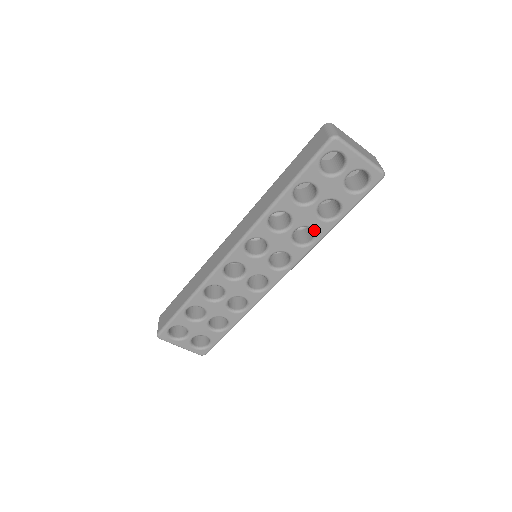
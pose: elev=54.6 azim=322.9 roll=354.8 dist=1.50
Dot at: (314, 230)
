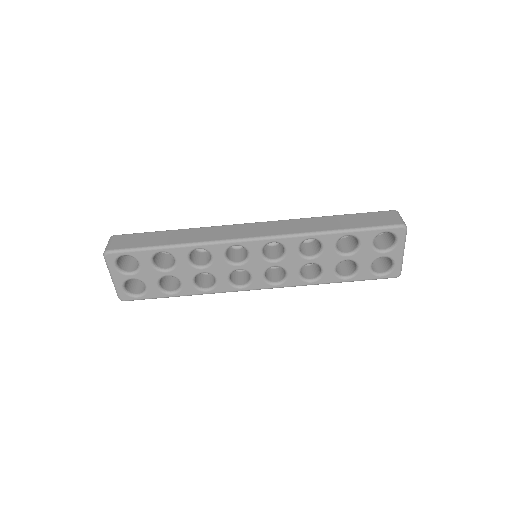
Dot at: (322, 274)
